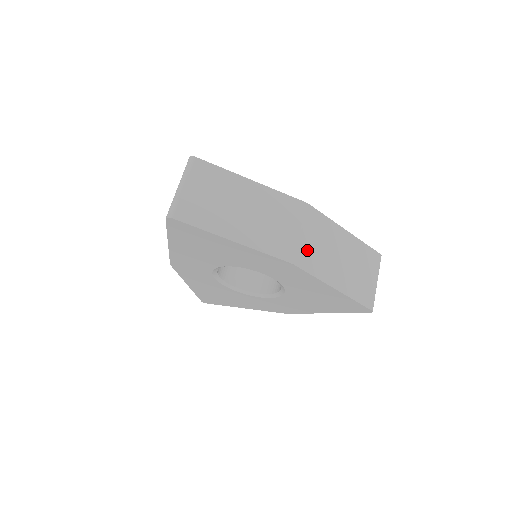
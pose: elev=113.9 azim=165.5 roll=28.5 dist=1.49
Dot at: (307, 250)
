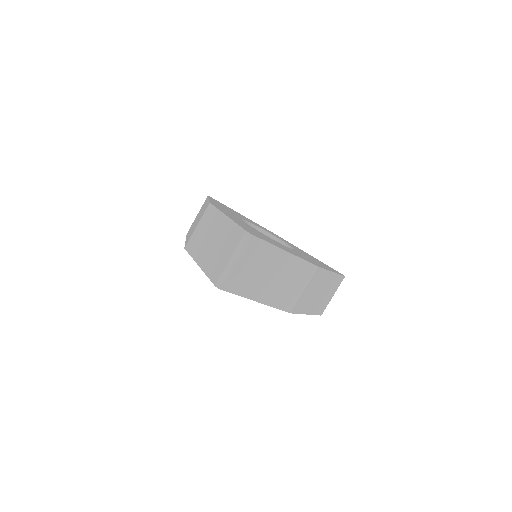
Dot at: (303, 299)
